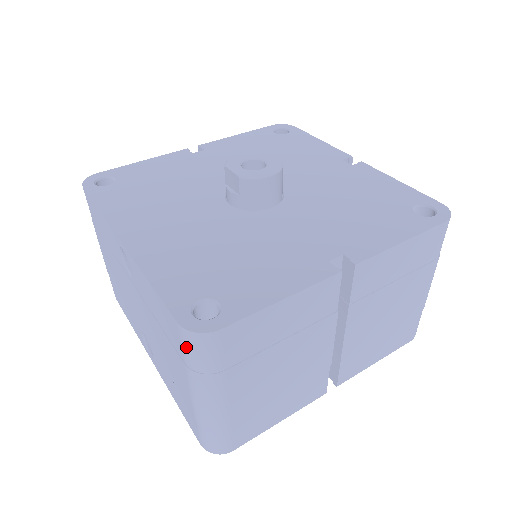
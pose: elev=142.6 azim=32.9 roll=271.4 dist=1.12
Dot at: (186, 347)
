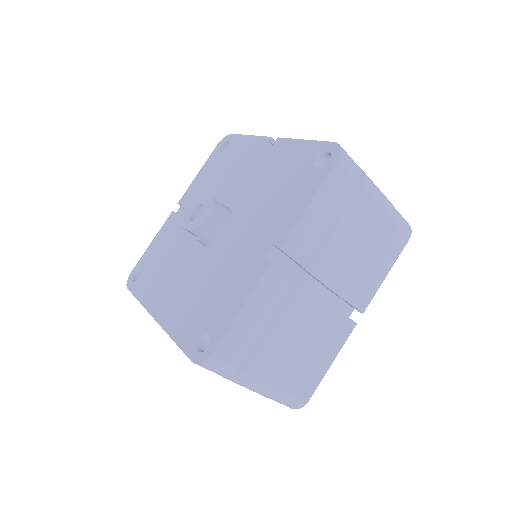
Dot at: (209, 370)
